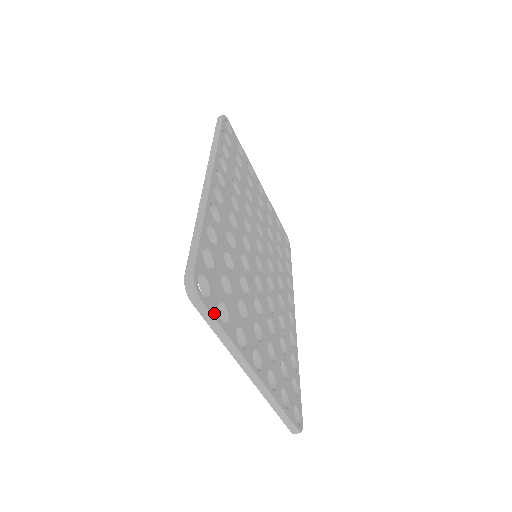
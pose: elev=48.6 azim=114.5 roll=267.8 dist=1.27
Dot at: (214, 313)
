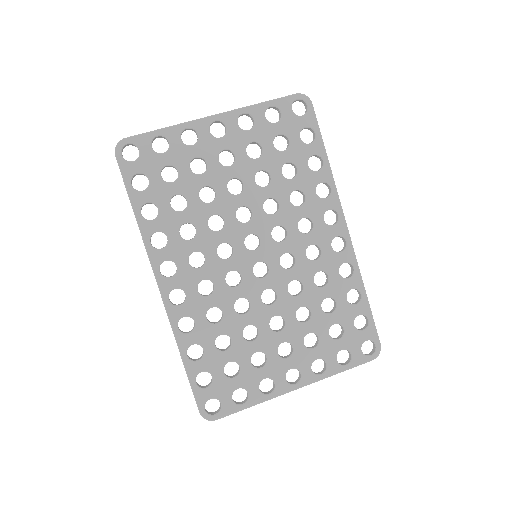
Dot at: (232, 410)
